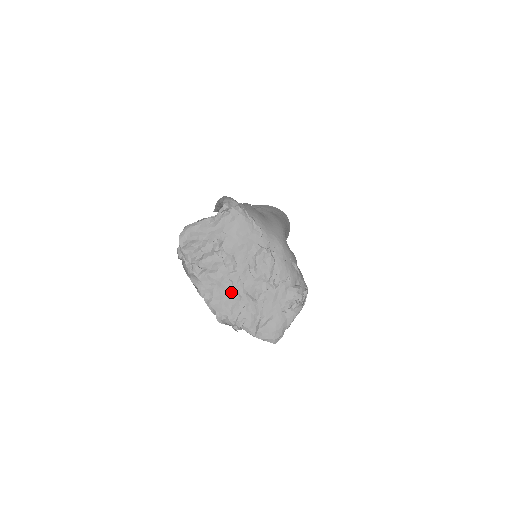
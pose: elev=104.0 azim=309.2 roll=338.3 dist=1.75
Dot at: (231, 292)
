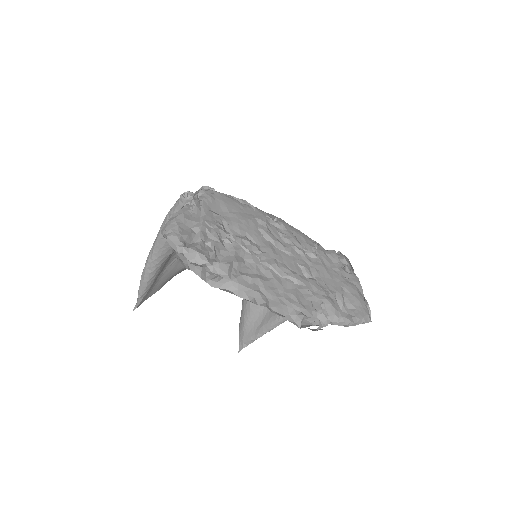
Dot at: (280, 281)
